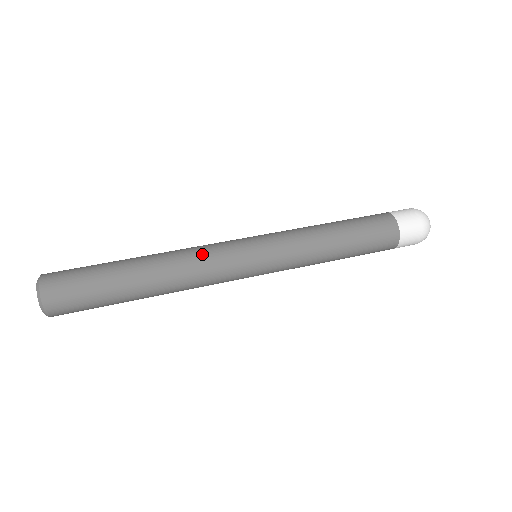
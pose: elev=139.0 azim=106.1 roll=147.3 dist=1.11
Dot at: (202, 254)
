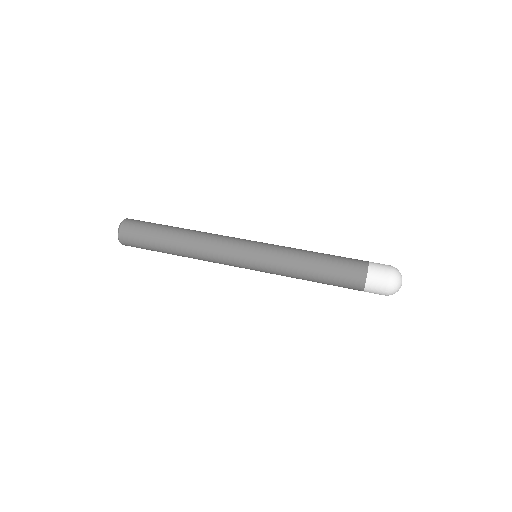
Dot at: (221, 235)
